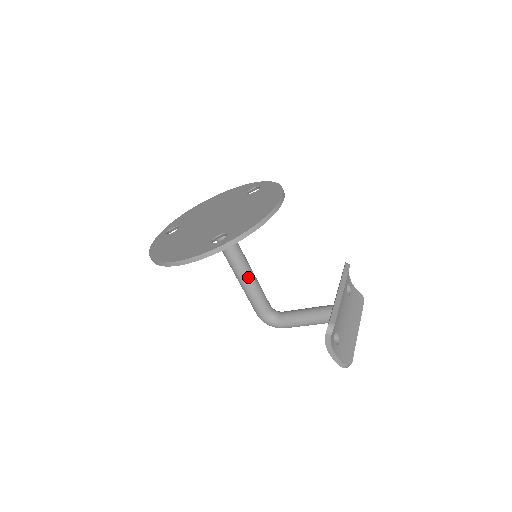
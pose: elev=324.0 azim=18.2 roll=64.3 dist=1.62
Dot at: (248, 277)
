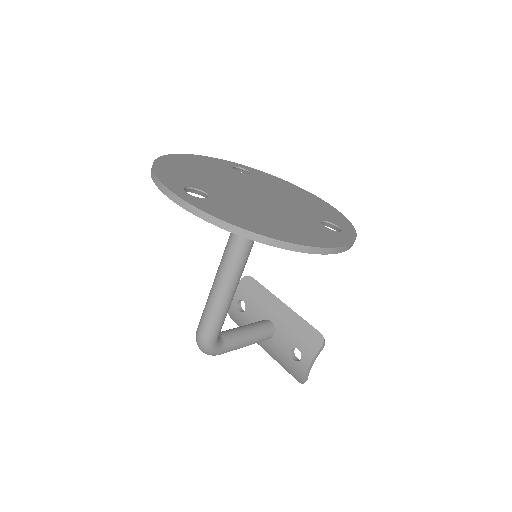
Dot at: (238, 283)
